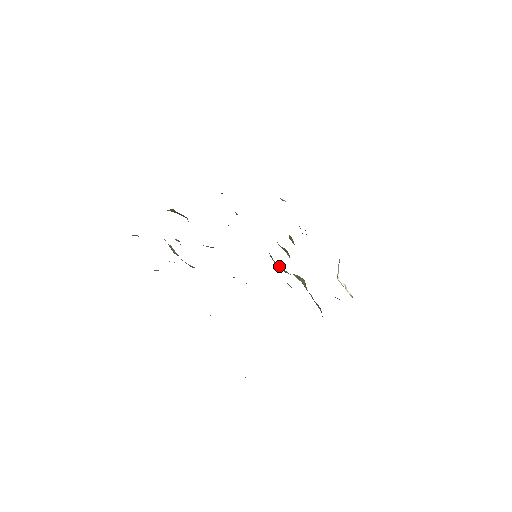
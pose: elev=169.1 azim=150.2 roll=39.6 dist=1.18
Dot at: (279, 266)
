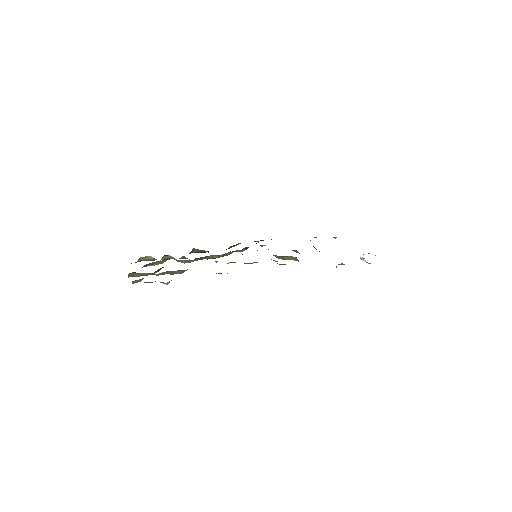
Dot at: (275, 256)
